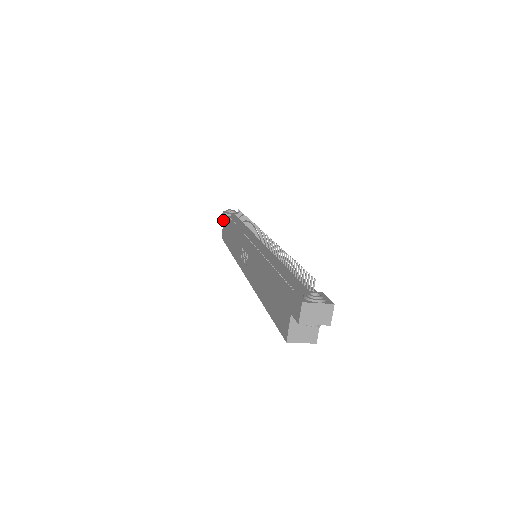
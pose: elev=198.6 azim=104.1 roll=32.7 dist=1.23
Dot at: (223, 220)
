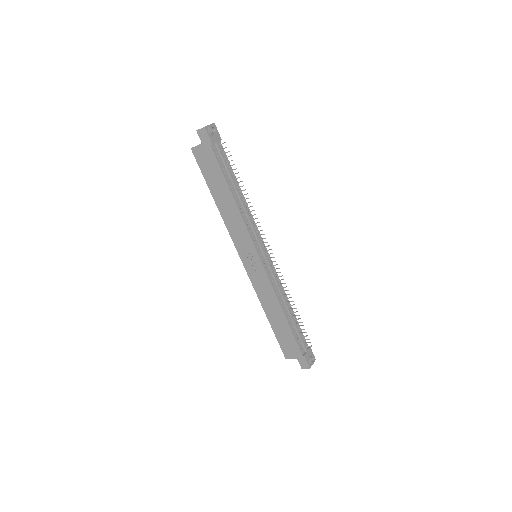
Dot at: (204, 142)
